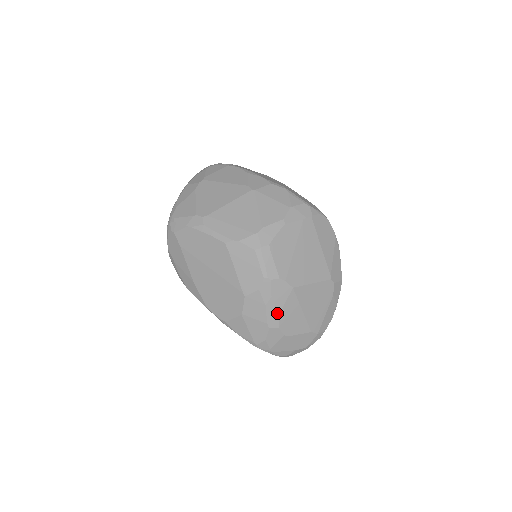
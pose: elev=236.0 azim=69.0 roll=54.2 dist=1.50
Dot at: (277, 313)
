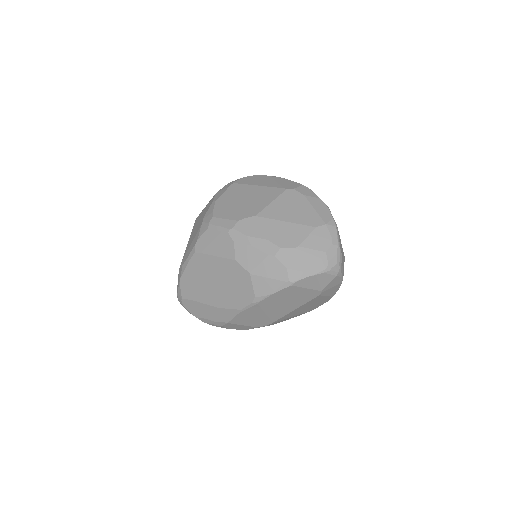
Dot at: (265, 241)
